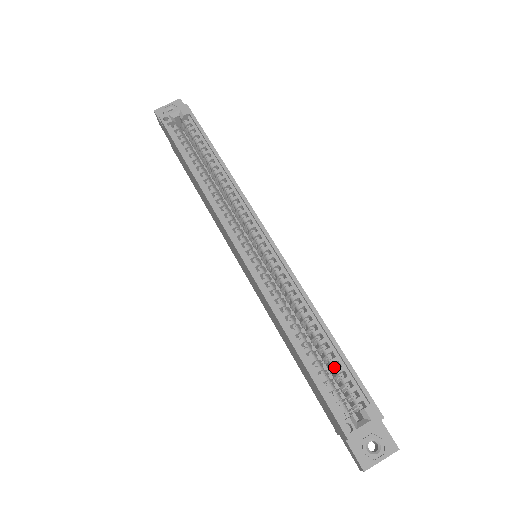
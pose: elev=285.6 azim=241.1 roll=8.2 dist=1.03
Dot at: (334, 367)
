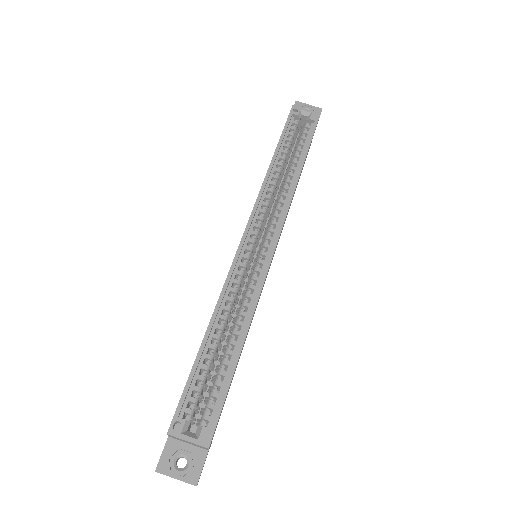
Dot at: (220, 381)
